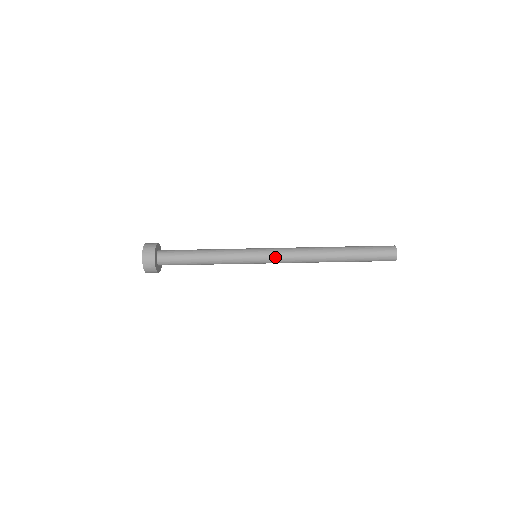
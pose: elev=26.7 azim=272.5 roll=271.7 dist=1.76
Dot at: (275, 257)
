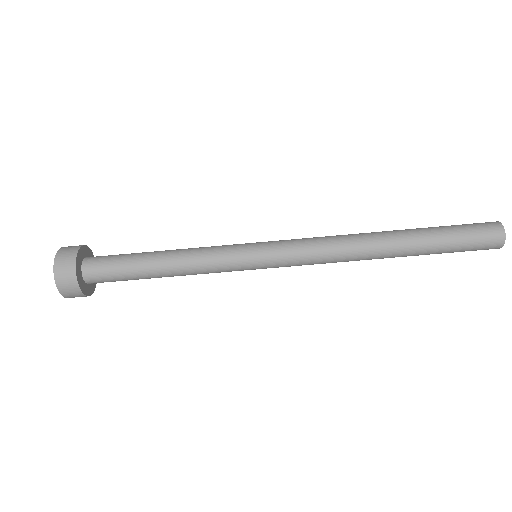
Dot at: (288, 242)
